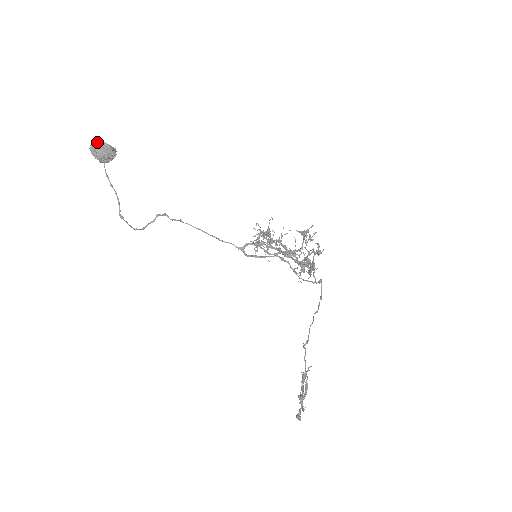
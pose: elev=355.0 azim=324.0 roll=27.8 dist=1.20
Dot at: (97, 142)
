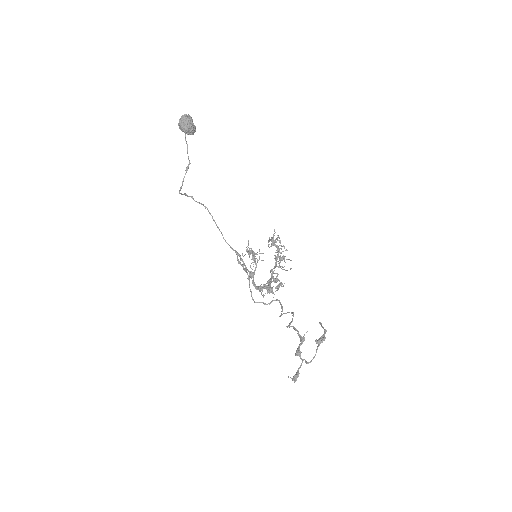
Dot at: (191, 117)
